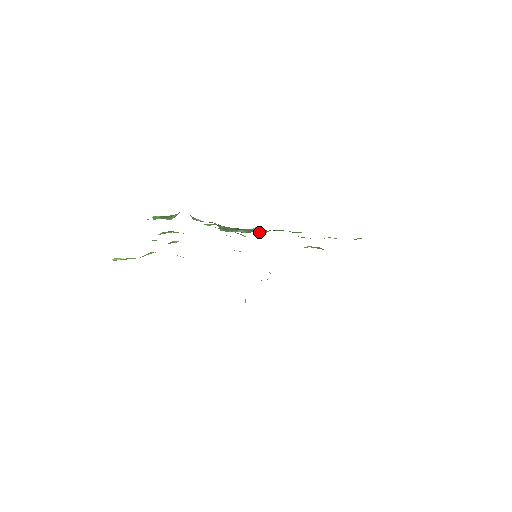
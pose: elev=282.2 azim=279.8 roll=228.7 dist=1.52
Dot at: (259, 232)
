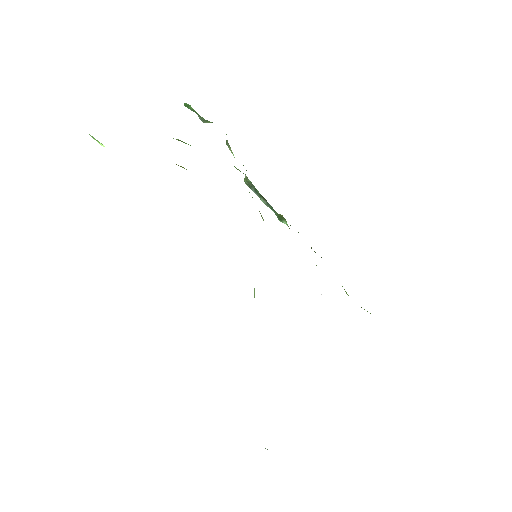
Dot at: (280, 218)
